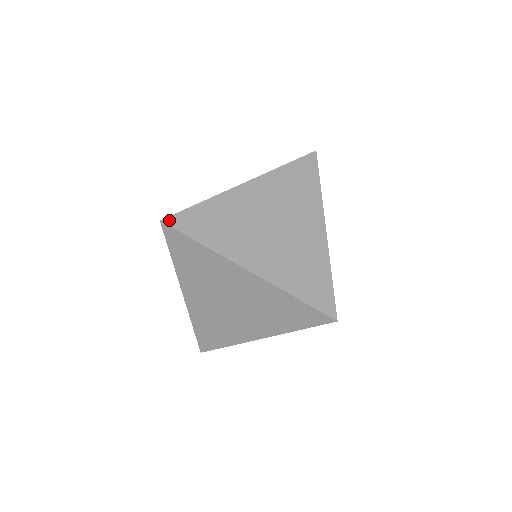
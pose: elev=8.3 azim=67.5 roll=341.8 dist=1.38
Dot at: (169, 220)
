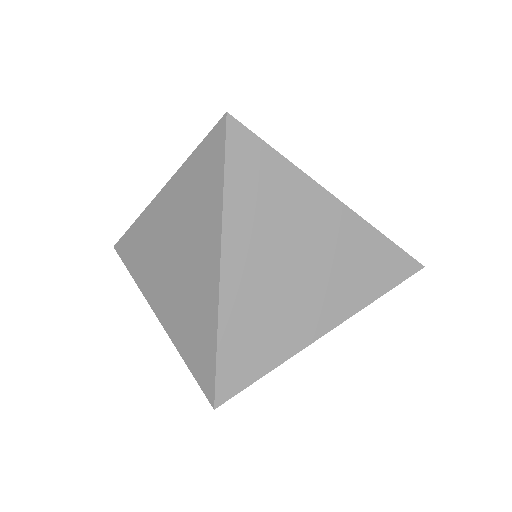
Dot at: occluded
